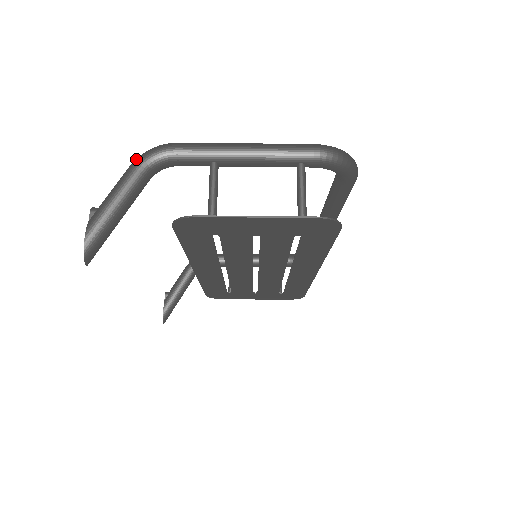
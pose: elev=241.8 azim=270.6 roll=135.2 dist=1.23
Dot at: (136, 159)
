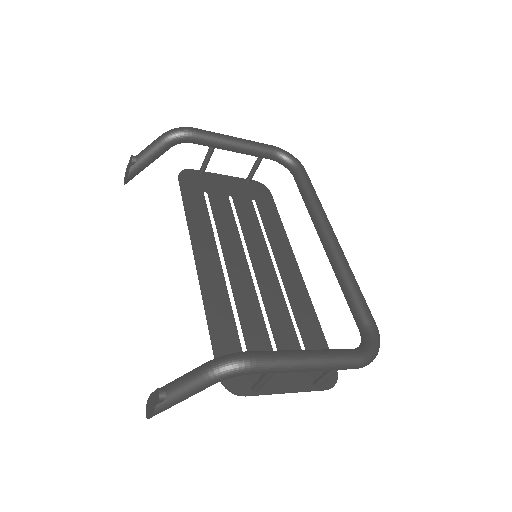
Dot at: (212, 377)
